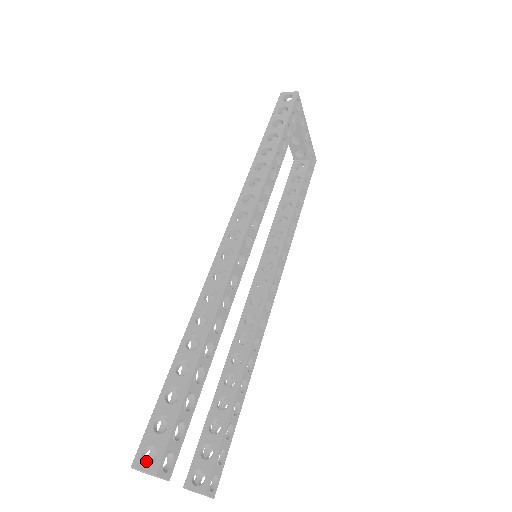
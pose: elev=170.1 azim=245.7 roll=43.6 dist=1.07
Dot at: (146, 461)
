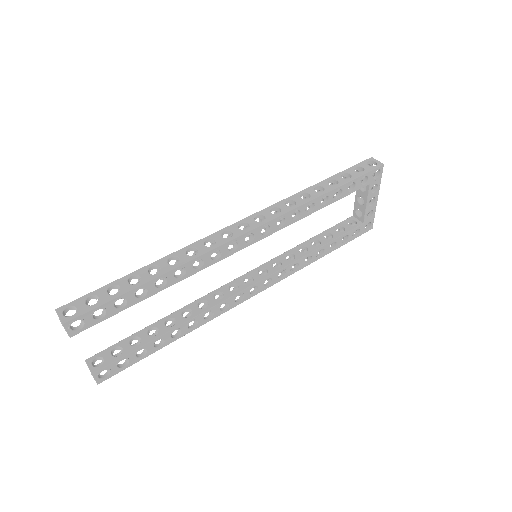
Dot at: occluded
